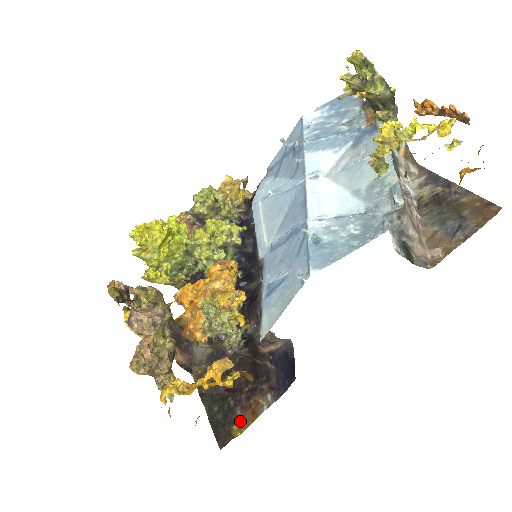
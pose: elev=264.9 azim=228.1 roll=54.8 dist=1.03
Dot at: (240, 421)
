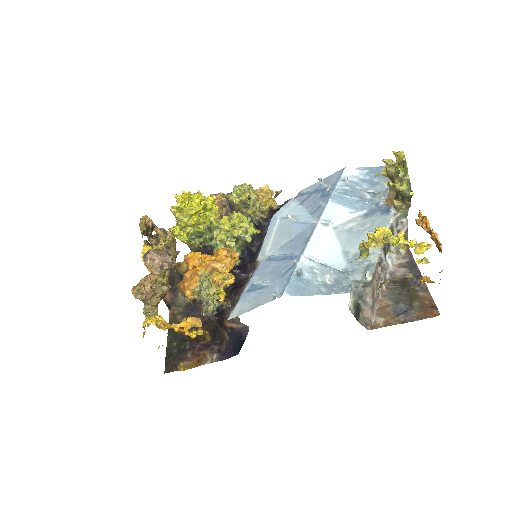
Dot at: (187, 361)
